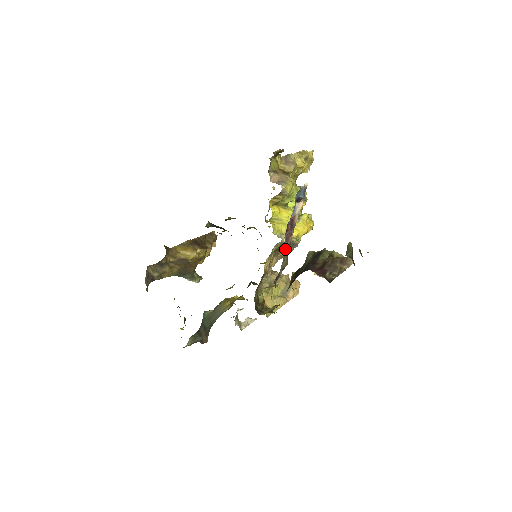
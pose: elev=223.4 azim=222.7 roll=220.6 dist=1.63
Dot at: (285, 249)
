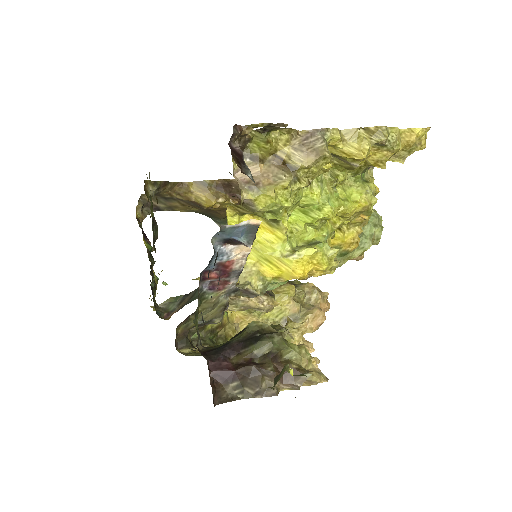
Dot at: (207, 299)
